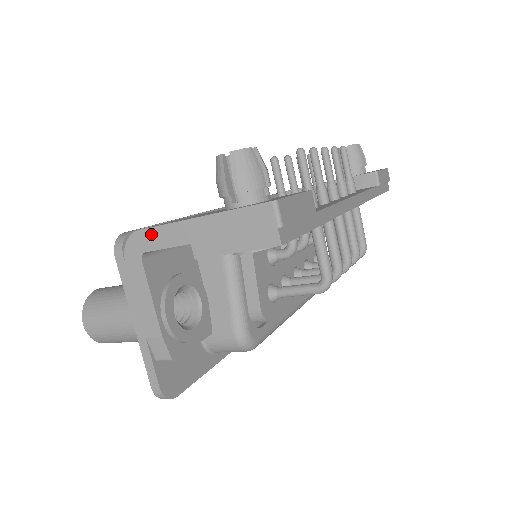
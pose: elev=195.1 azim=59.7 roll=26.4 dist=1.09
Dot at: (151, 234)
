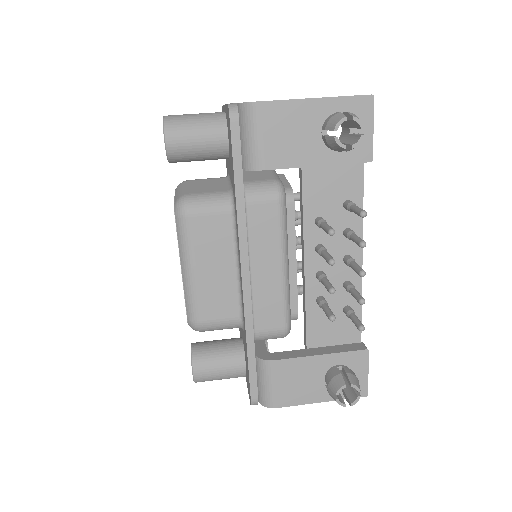
Dot at: (285, 405)
